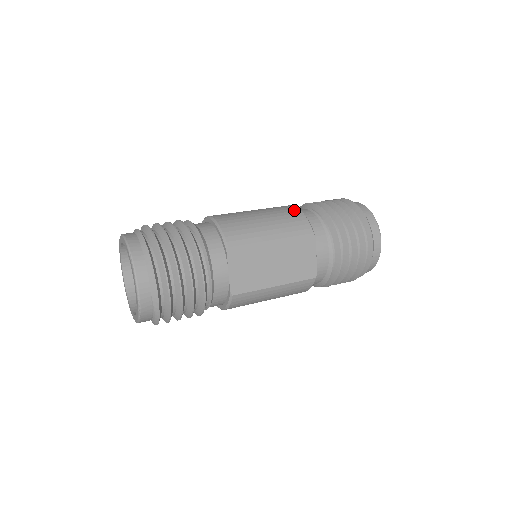
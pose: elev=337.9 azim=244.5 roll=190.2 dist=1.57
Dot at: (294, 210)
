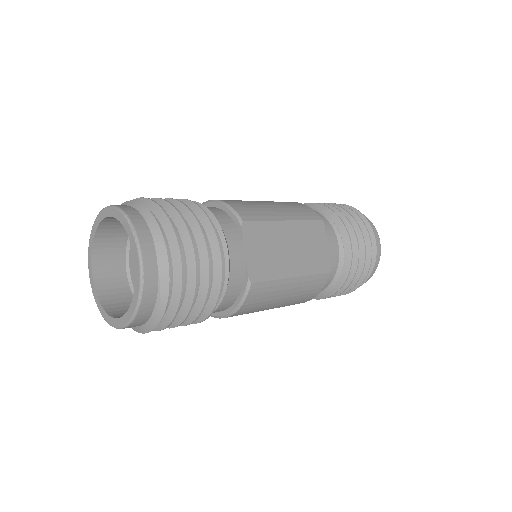
Dot at: (293, 202)
